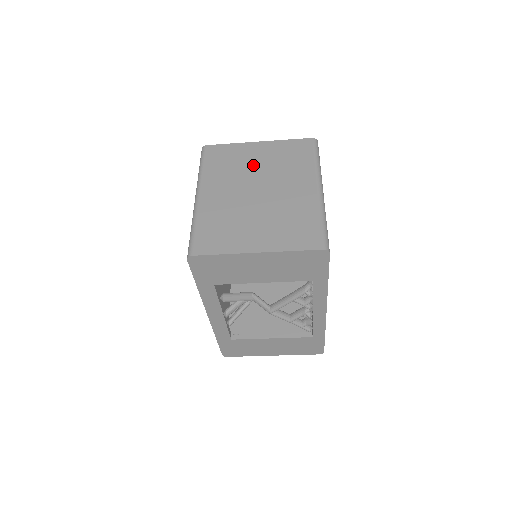
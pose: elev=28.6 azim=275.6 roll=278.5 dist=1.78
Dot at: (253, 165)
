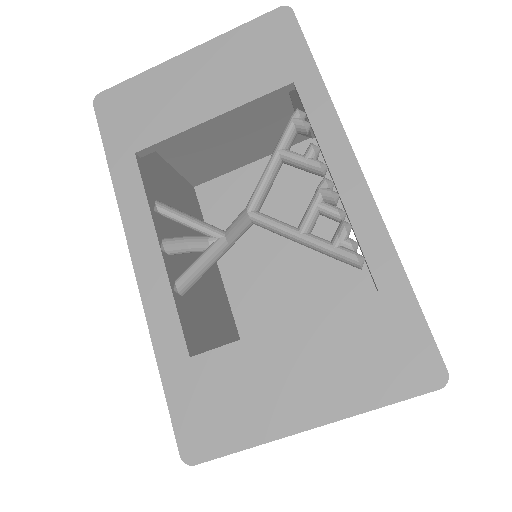
Dot at: occluded
